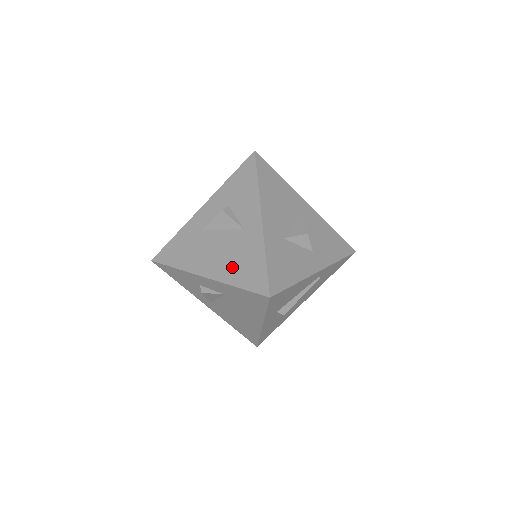
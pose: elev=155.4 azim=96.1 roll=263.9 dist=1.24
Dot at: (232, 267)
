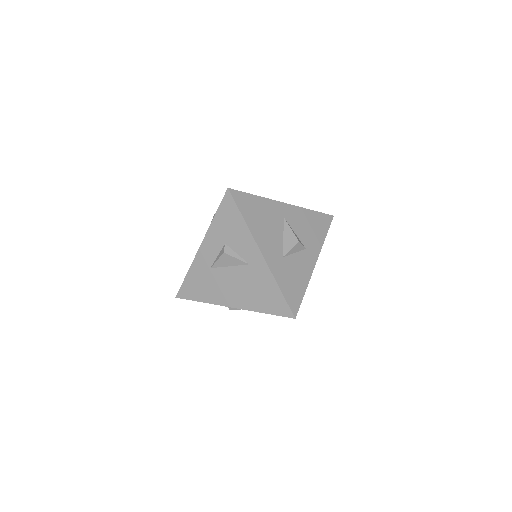
Dot at: (253, 298)
